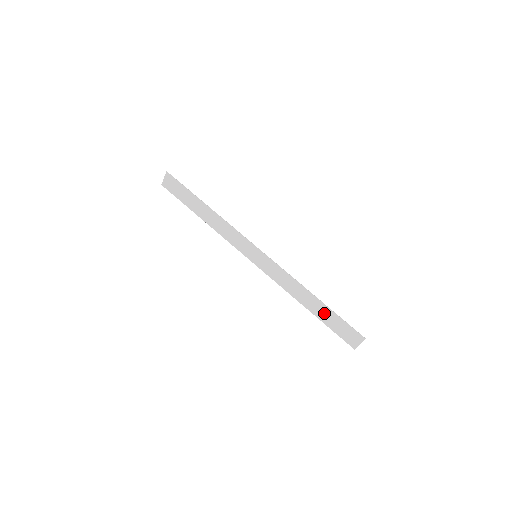
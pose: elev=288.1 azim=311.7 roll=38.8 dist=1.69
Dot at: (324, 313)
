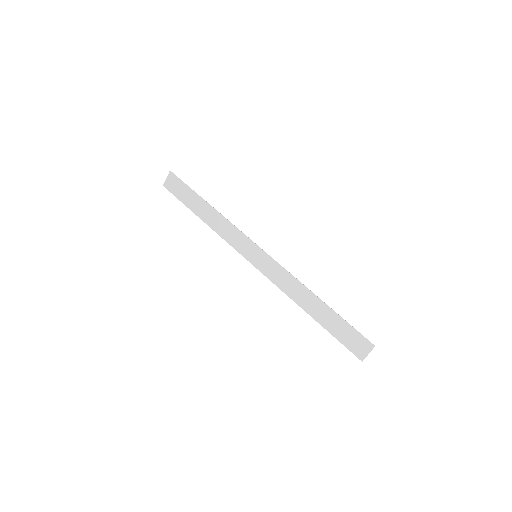
Dot at: (328, 318)
